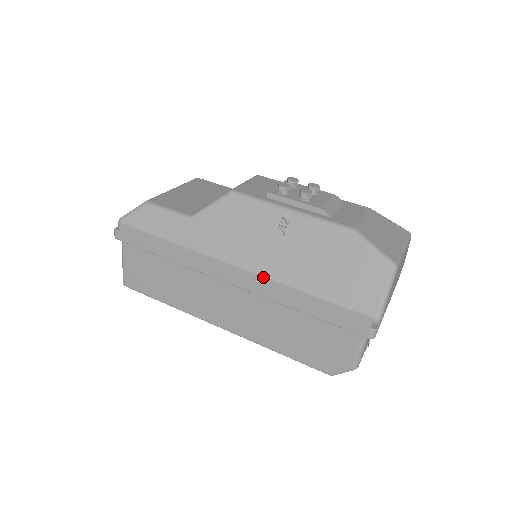
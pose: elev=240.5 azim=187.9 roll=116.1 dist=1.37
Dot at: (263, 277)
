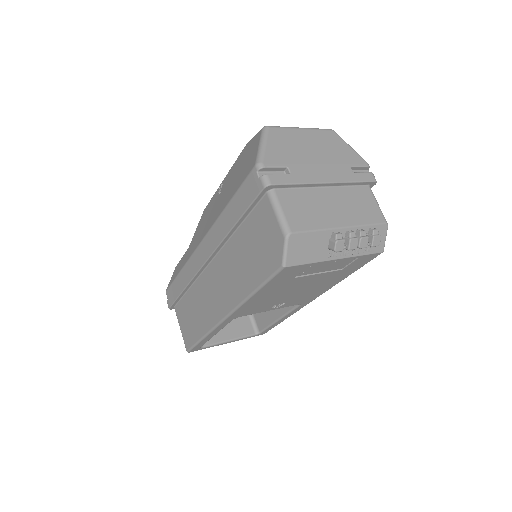
Dot at: (210, 229)
